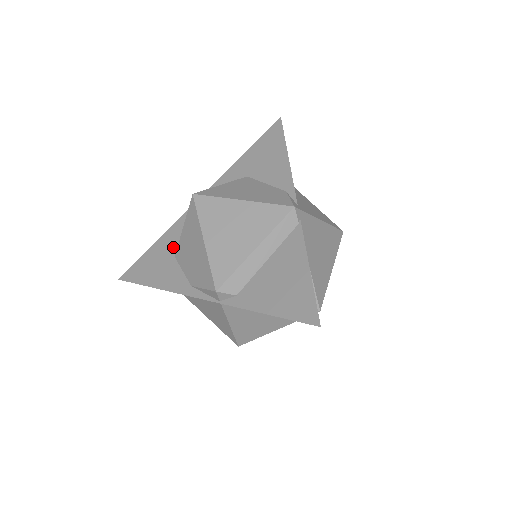
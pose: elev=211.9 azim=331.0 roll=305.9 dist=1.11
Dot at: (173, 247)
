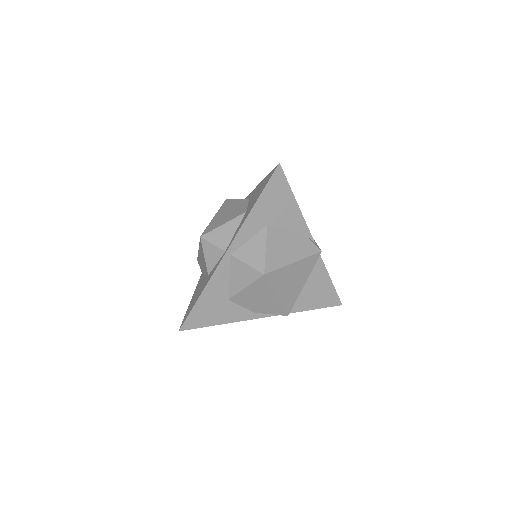
Dot at: (223, 294)
